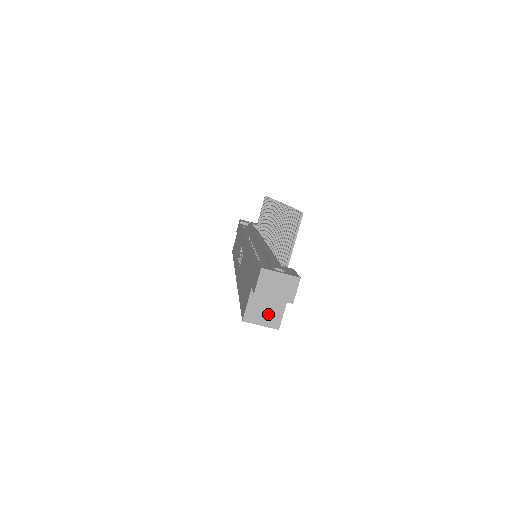
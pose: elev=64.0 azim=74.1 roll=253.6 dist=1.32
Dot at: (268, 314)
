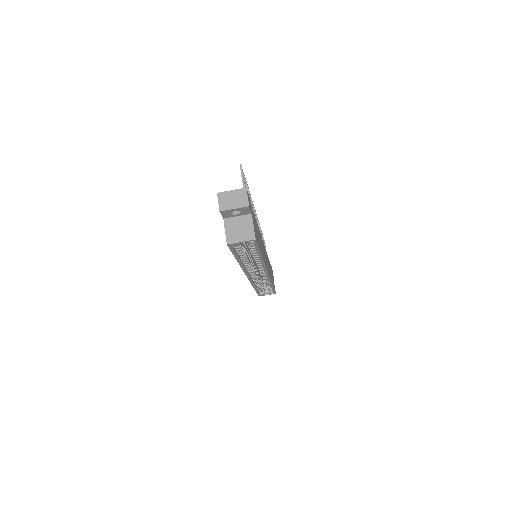
Dot at: (243, 232)
